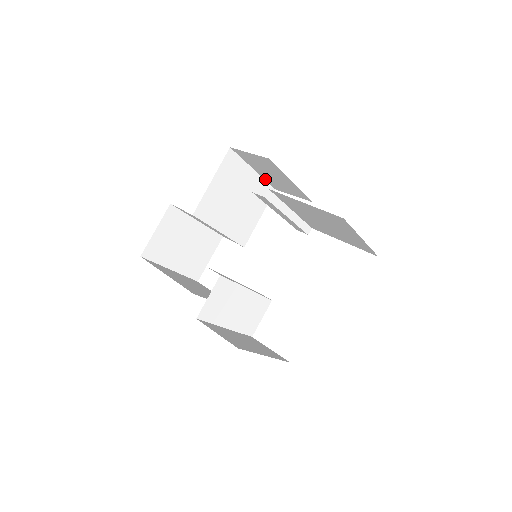
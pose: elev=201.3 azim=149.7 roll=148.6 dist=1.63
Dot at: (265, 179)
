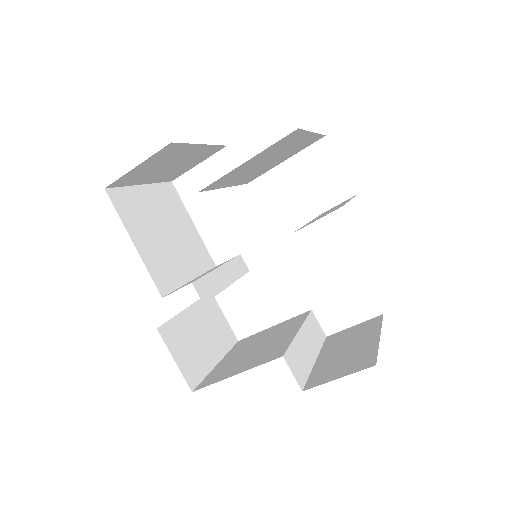
Dot at: occluded
